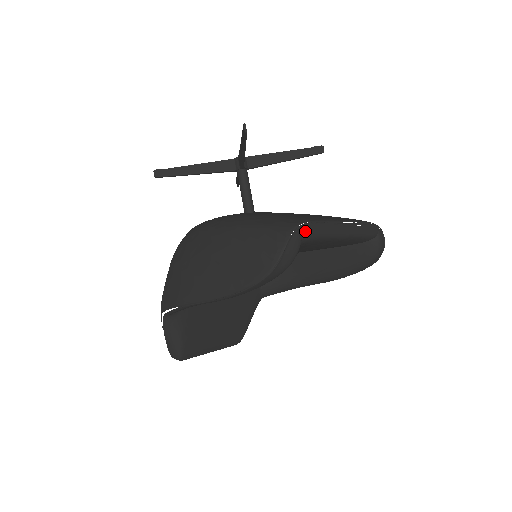
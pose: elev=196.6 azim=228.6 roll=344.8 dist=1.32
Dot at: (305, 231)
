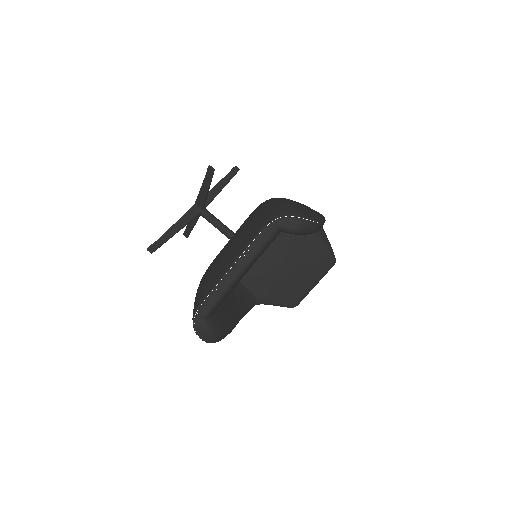
Dot at: (201, 316)
